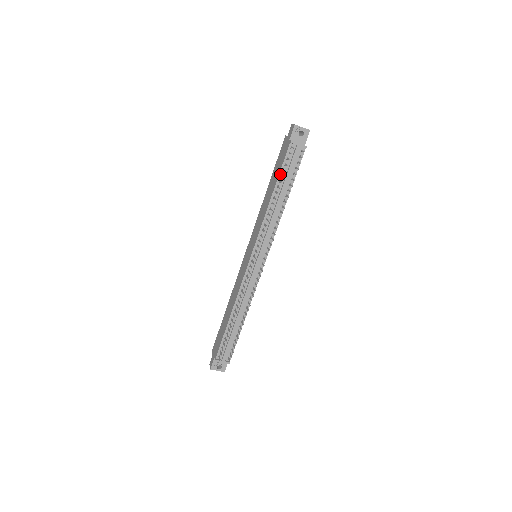
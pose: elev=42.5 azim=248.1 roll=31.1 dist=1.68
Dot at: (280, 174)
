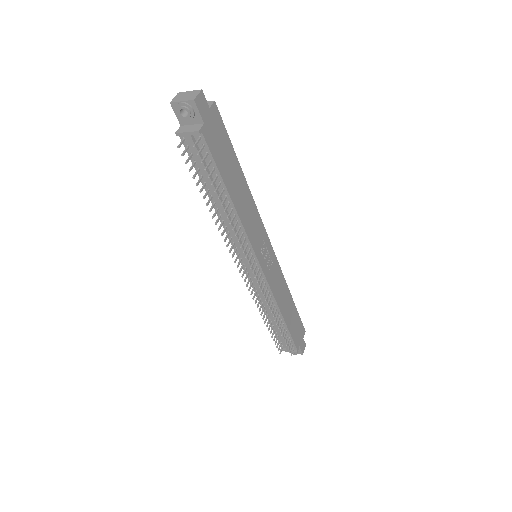
Dot at: (199, 175)
